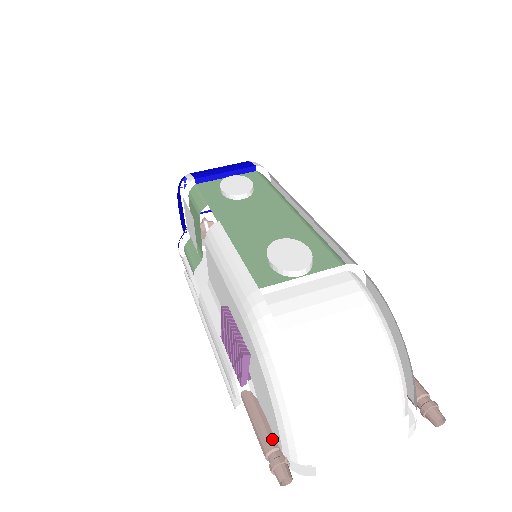
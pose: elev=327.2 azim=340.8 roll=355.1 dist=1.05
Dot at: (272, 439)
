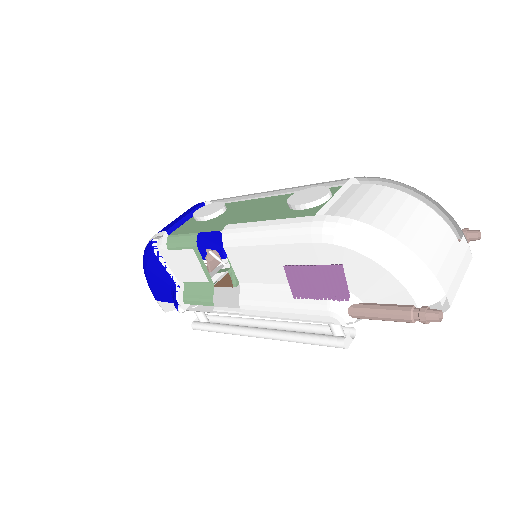
Dot at: (404, 306)
